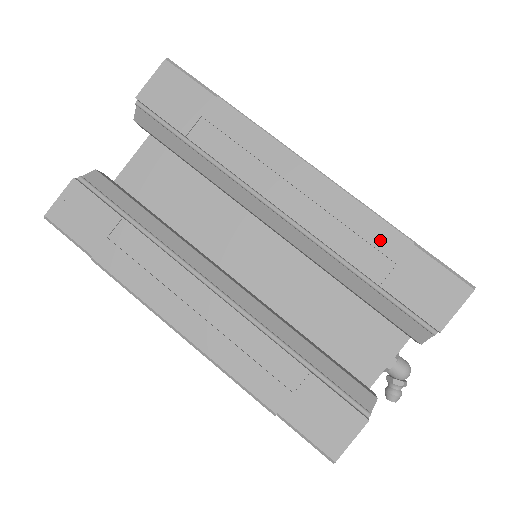
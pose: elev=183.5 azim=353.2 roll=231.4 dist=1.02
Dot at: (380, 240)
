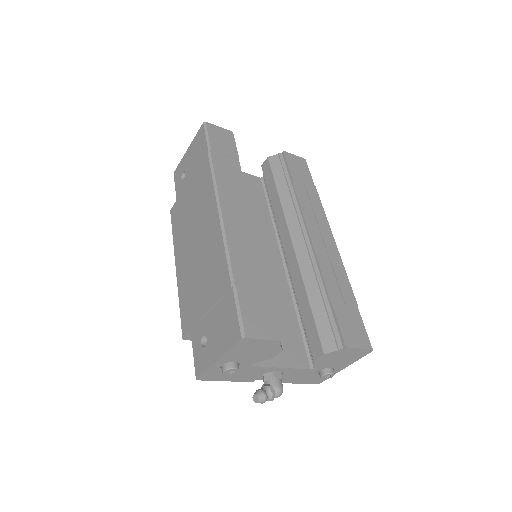
Dot at: (344, 289)
